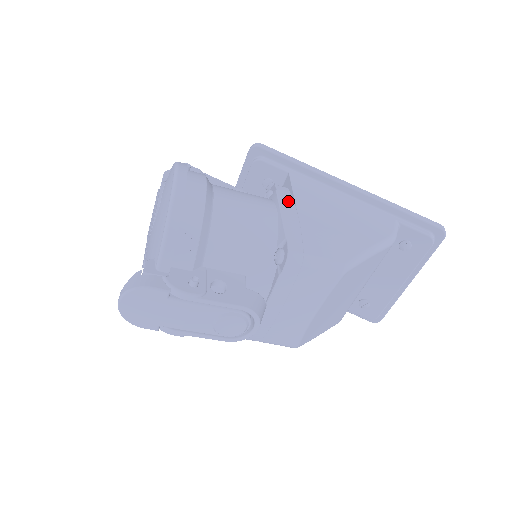
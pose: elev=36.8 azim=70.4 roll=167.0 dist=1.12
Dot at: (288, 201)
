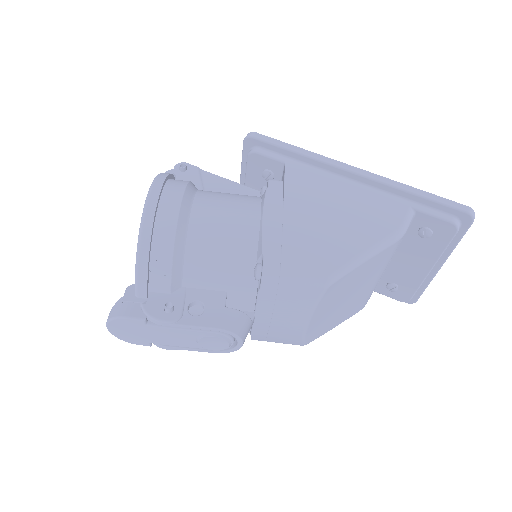
Dot at: (276, 203)
